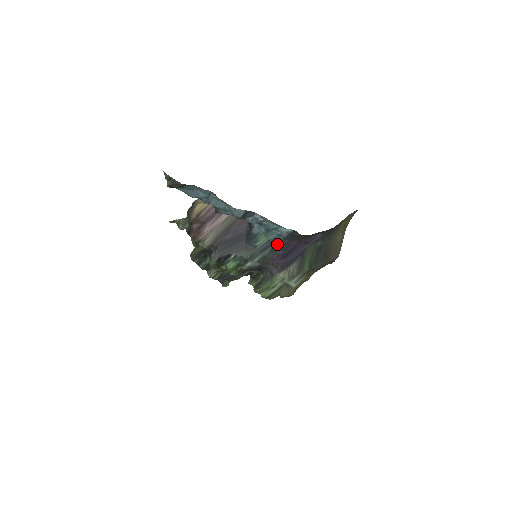
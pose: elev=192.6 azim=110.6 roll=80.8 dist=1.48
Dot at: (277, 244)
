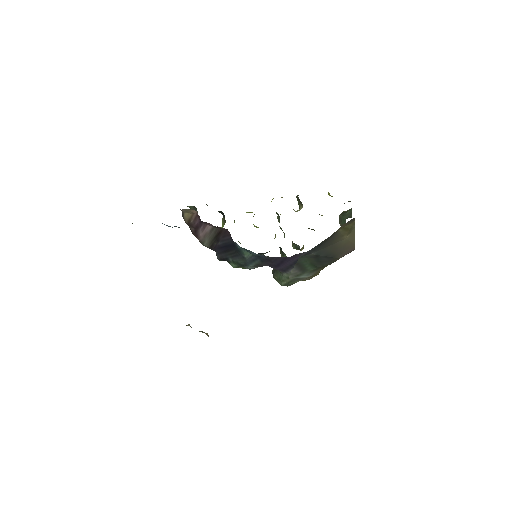
Dot at: (263, 258)
